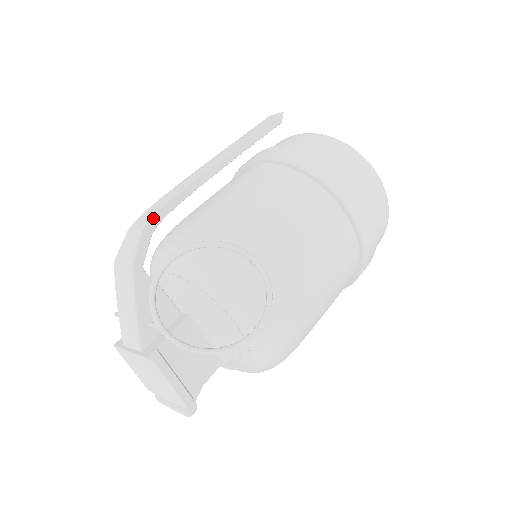
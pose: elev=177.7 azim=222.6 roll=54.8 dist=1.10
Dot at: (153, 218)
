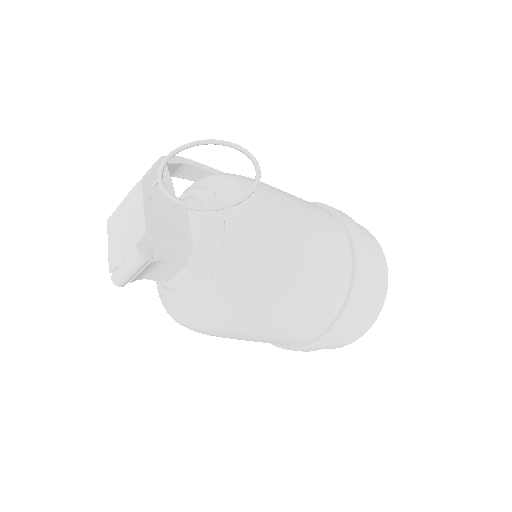
Dot at: (189, 160)
